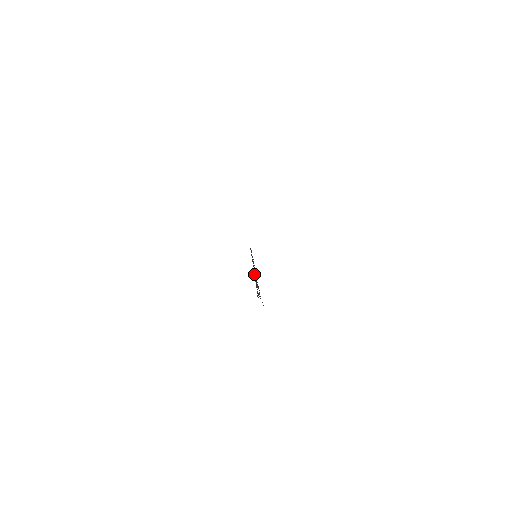
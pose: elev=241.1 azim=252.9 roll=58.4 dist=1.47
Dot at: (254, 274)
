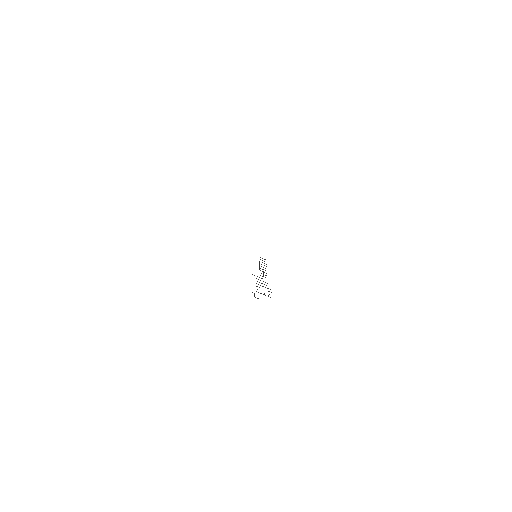
Dot at: occluded
